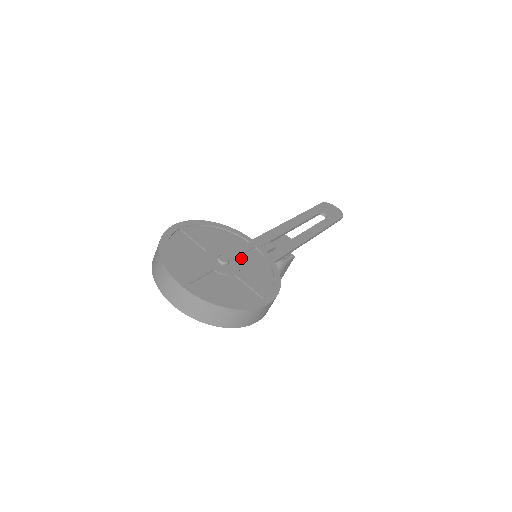
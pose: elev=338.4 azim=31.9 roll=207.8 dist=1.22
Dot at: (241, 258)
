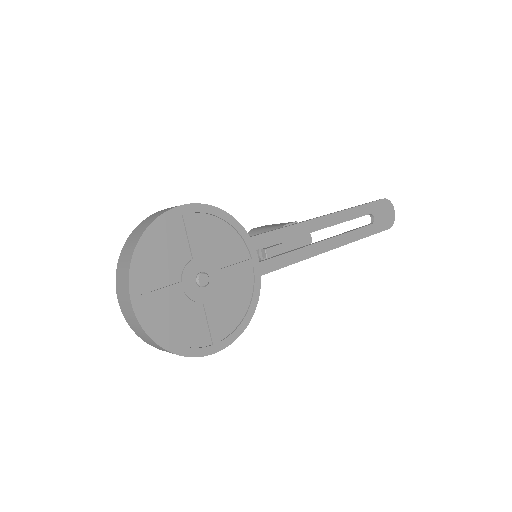
Dot at: (226, 279)
